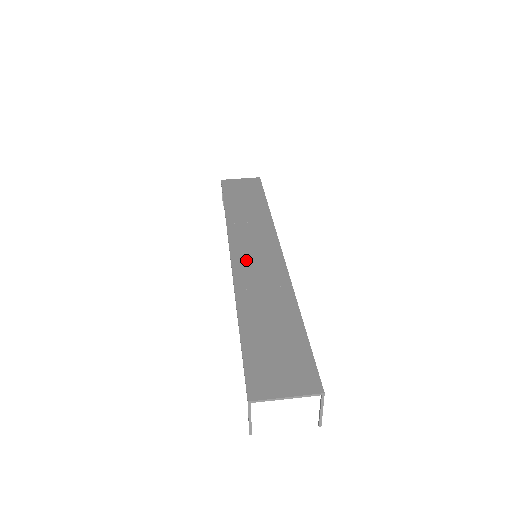
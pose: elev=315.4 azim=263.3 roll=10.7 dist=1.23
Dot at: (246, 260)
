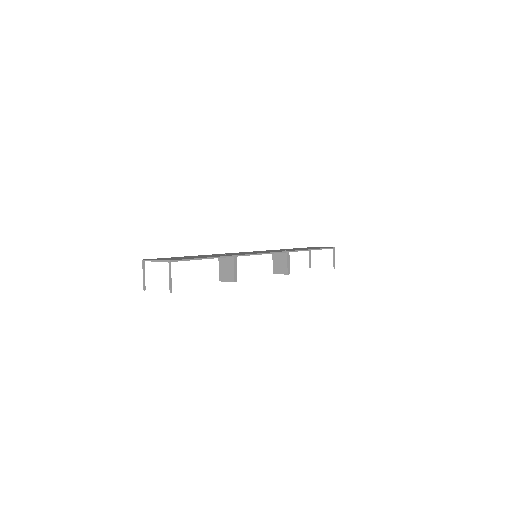
Dot at: occluded
